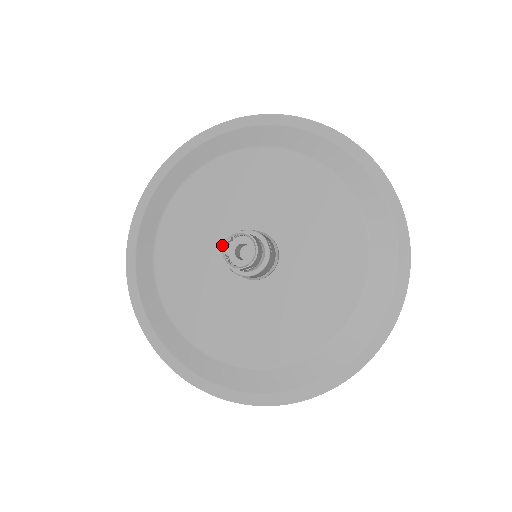
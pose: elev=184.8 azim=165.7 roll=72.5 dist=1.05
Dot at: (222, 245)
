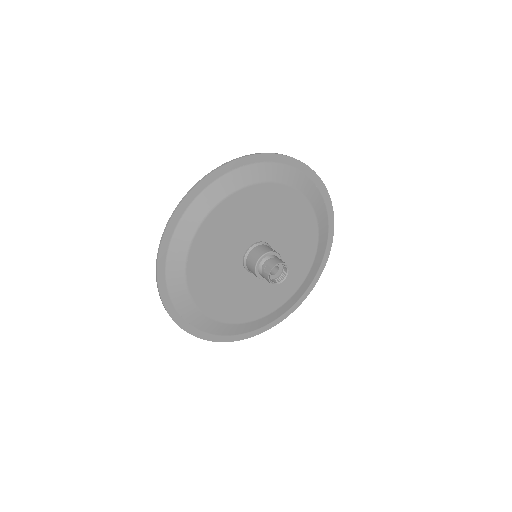
Dot at: (270, 282)
